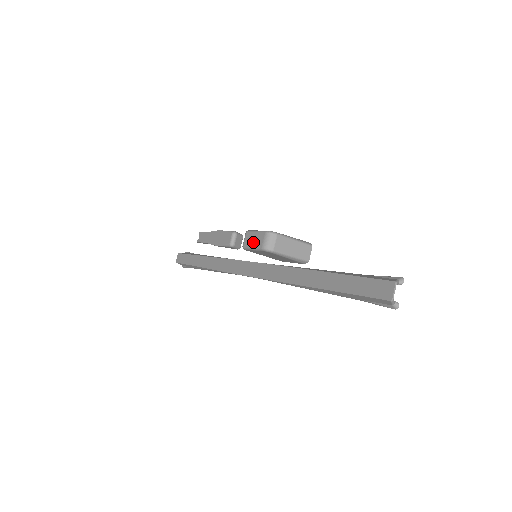
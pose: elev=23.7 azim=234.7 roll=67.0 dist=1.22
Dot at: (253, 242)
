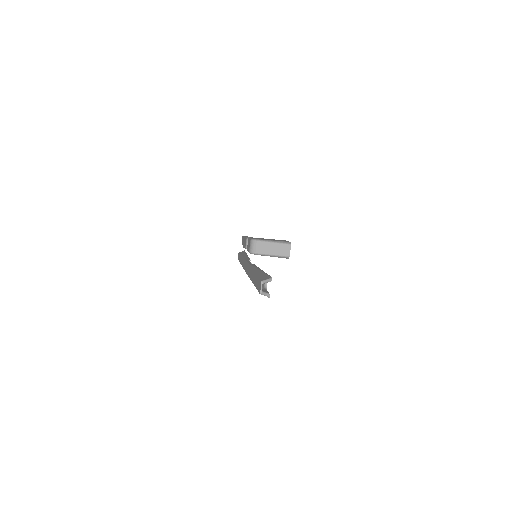
Dot at: (248, 247)
